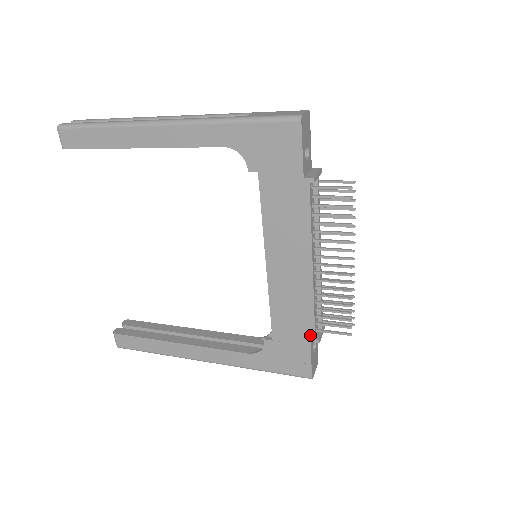
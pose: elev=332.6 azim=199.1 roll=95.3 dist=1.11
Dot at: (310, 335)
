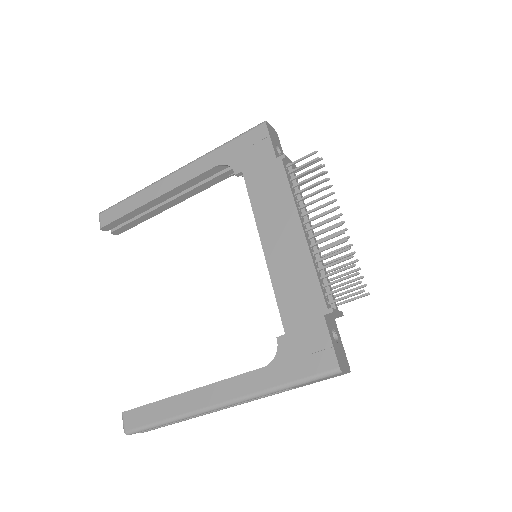
Dot at: (321, 306)
